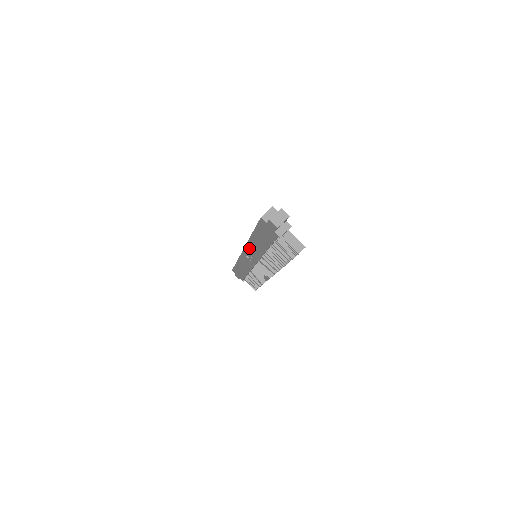
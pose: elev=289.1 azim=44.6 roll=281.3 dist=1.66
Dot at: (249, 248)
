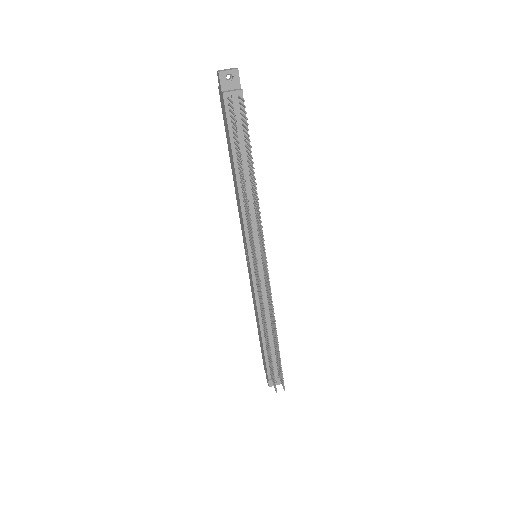
Dot at: (240, 219)
